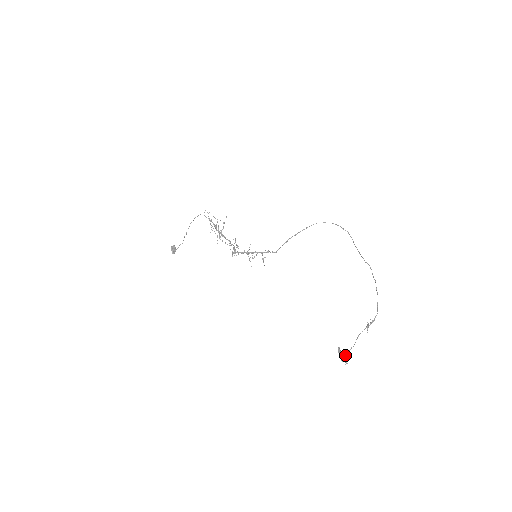
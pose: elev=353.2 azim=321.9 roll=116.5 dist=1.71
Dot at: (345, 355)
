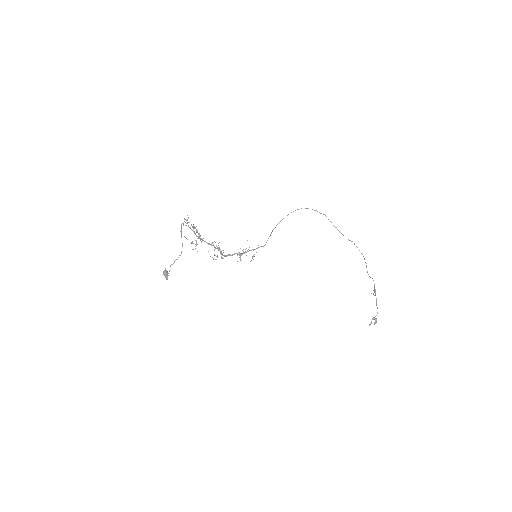
Dot at: occluded
